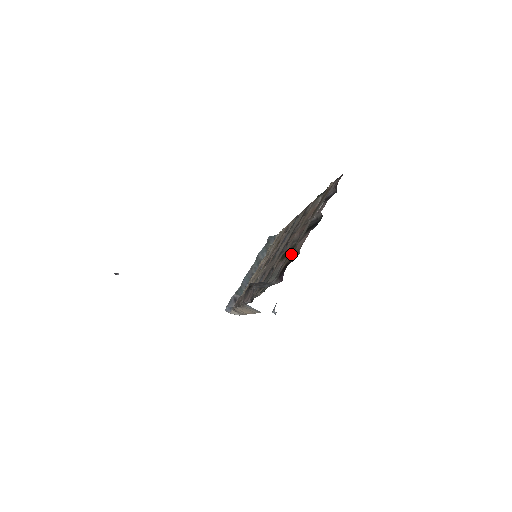
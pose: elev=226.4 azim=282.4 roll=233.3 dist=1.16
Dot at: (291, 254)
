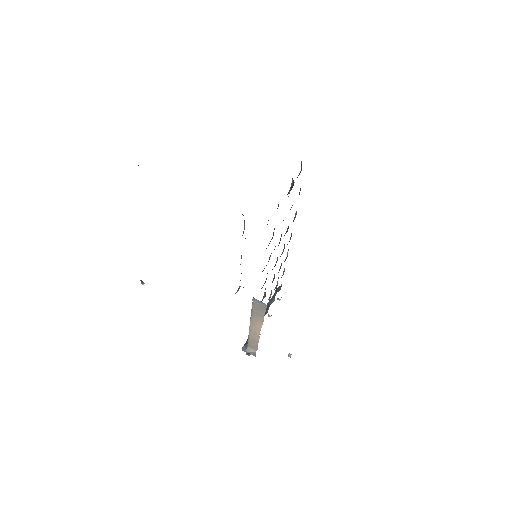
Dot at: occluded
